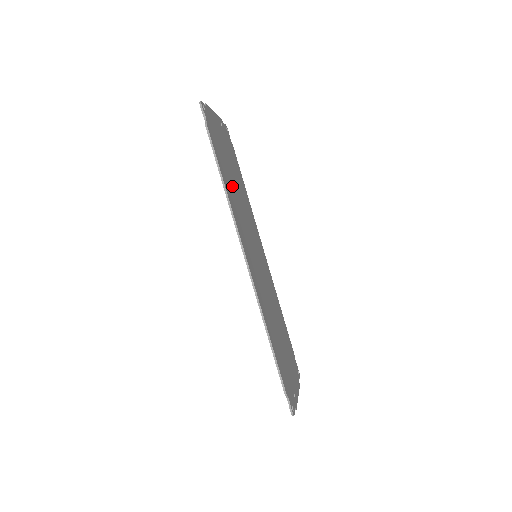
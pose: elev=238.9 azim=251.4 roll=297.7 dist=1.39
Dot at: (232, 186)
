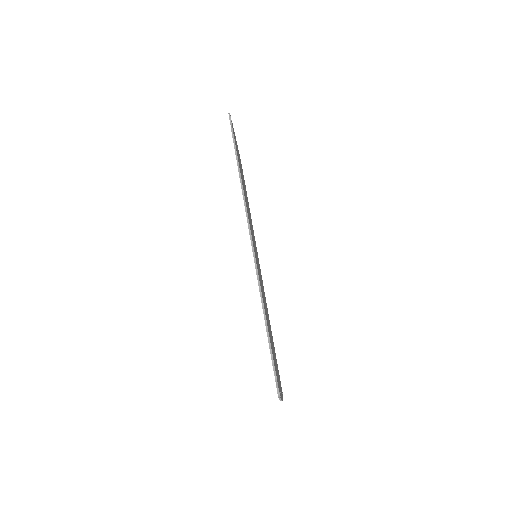
Dot at: occluded
